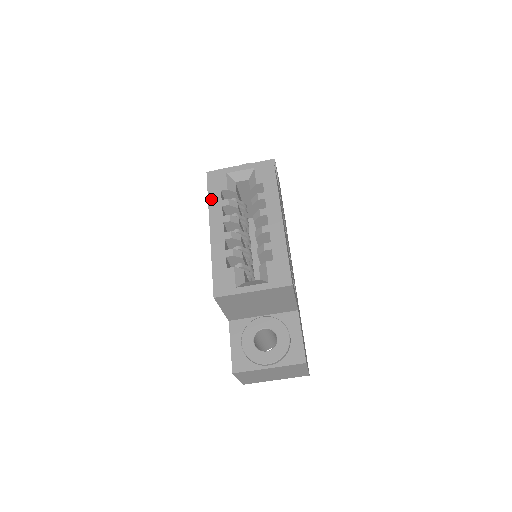
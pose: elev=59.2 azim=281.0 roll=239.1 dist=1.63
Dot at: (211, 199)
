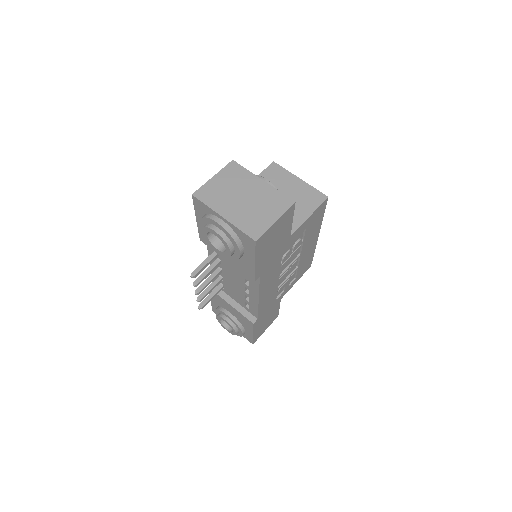
Dot at: occluded
